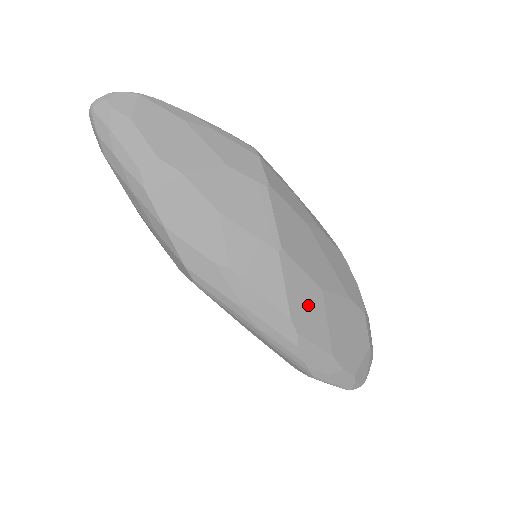
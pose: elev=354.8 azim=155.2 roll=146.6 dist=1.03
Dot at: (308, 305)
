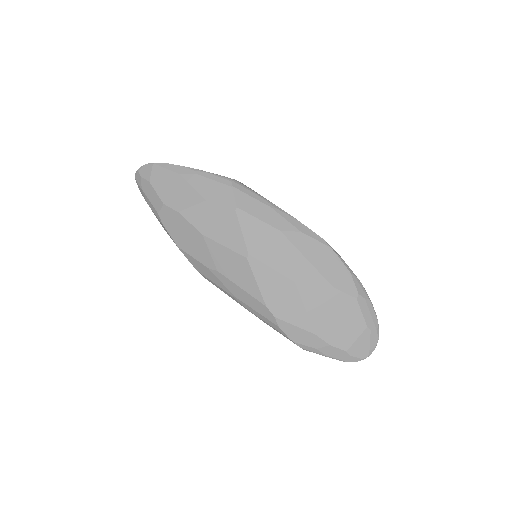
Dot at: (282, 295)
